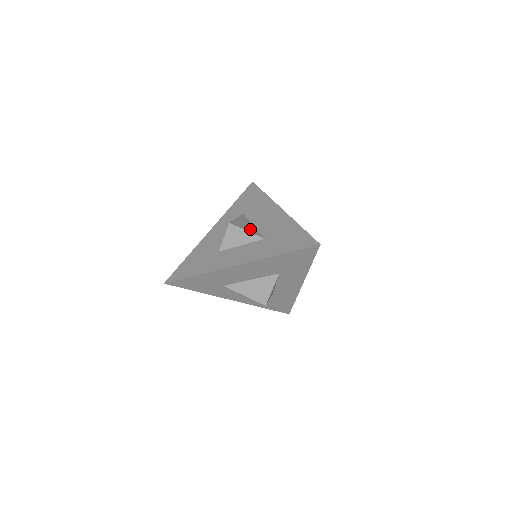
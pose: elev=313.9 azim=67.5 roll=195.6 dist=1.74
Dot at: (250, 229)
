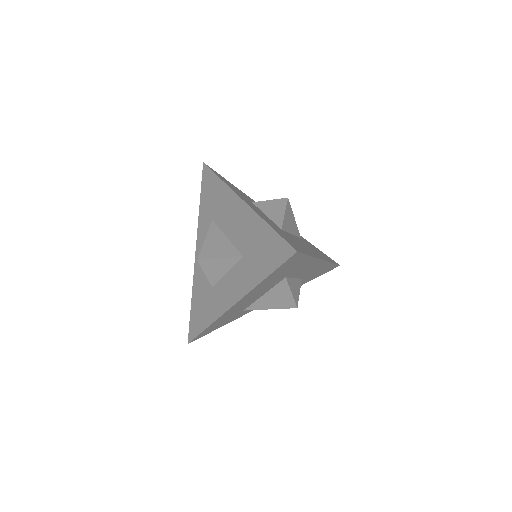
Dot at: (223, 251)
